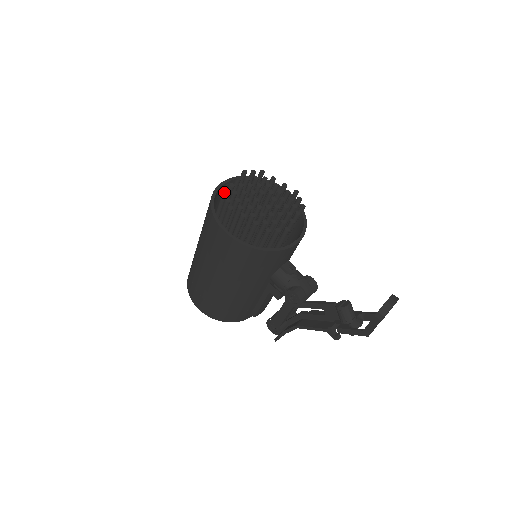
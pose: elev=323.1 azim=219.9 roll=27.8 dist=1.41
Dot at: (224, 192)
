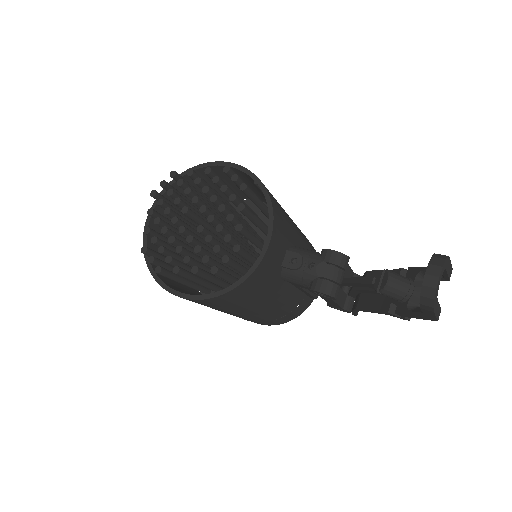
Dot at: (142, 251)
